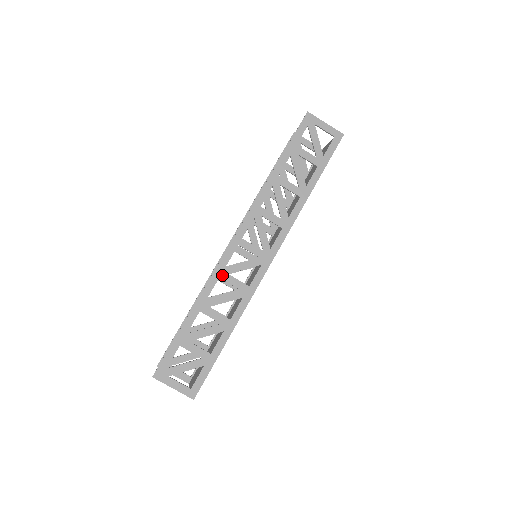
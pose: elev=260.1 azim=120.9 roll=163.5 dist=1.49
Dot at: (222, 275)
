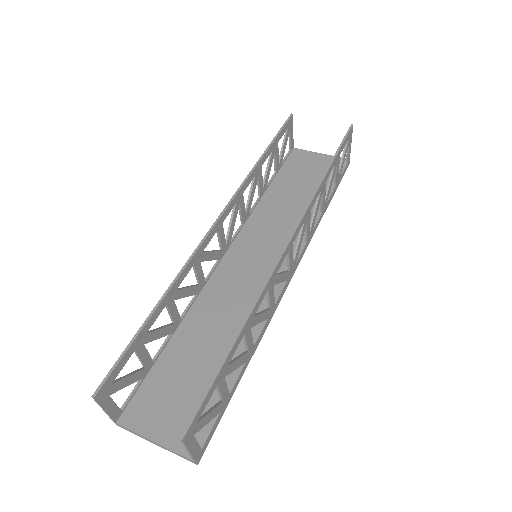
Dot at: (271, 286)
